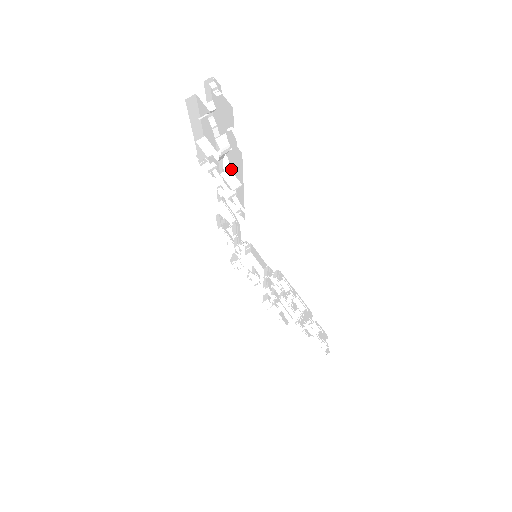
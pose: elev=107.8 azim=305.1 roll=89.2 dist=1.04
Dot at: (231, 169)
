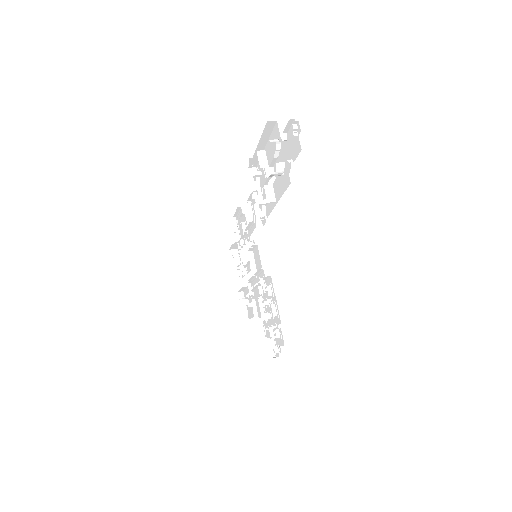
Dot at: (274, 186)
